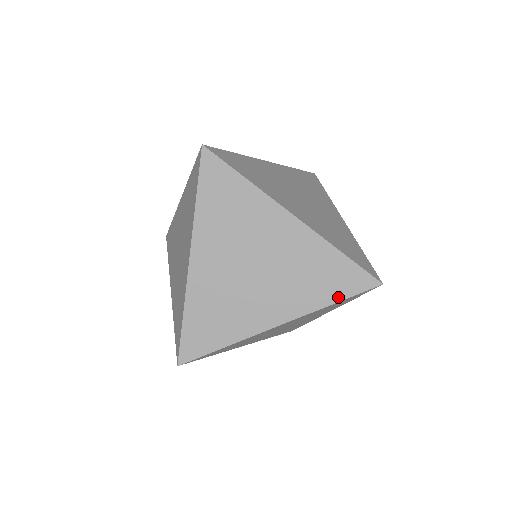
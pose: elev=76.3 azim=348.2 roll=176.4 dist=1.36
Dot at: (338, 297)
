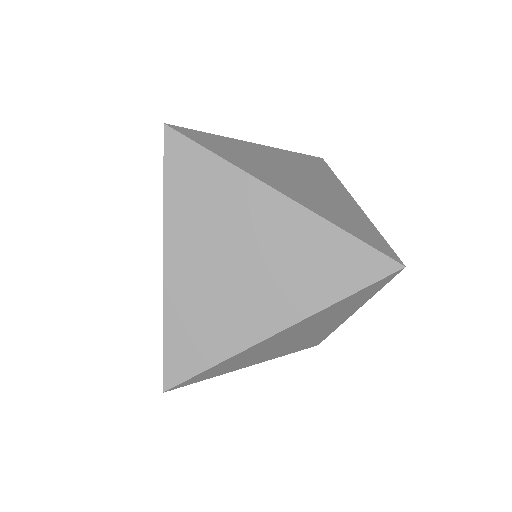
Dot at: (297, 351)
